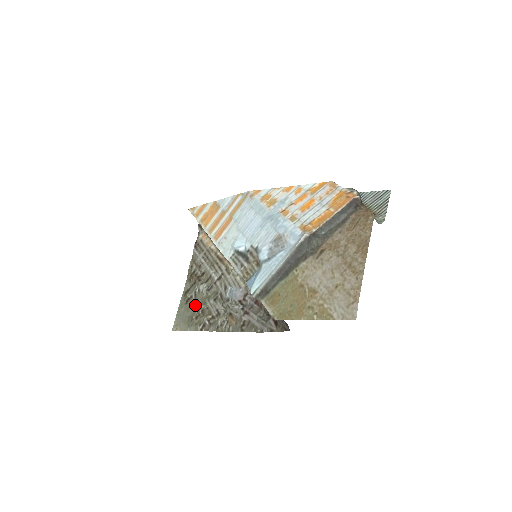
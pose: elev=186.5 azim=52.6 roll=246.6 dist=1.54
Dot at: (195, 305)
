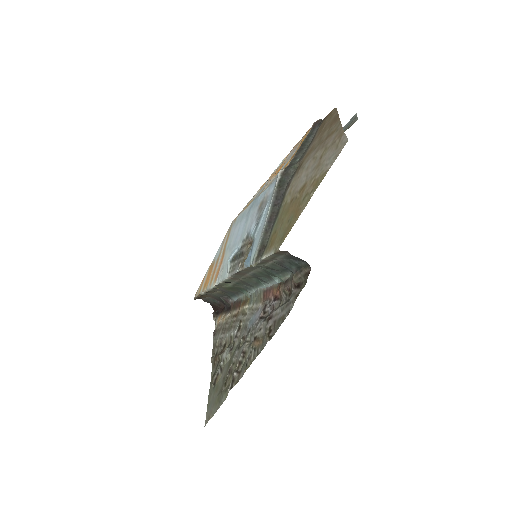
Dot at: (222, 377)
